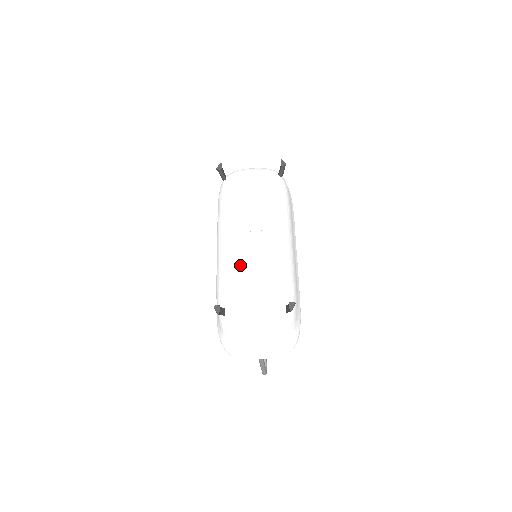
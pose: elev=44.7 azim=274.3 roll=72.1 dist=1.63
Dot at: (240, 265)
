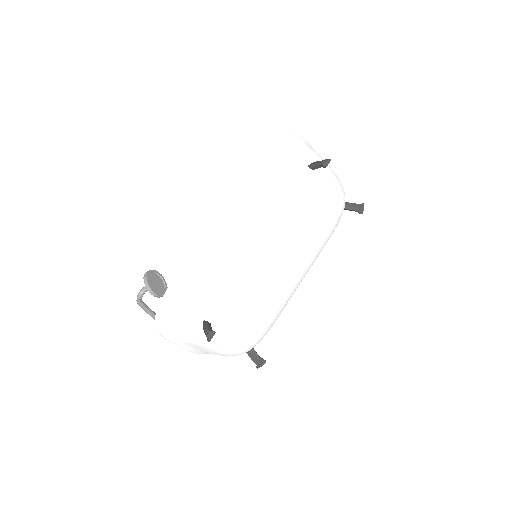
Dot at: (258, 296)
